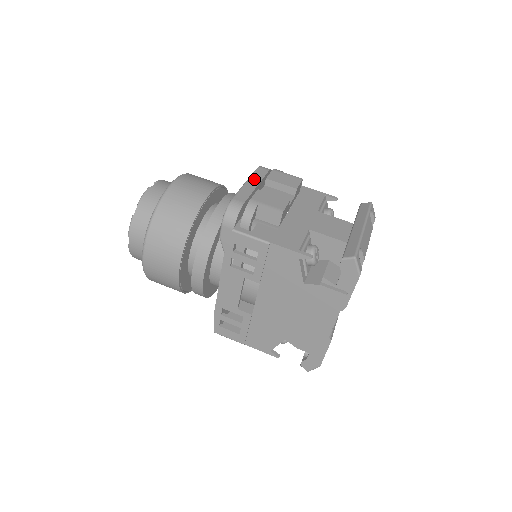
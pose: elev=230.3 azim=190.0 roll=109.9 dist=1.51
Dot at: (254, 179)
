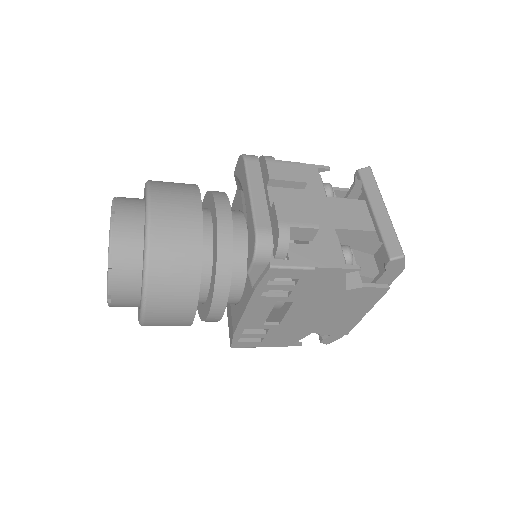
Dot at: (255, 183)
